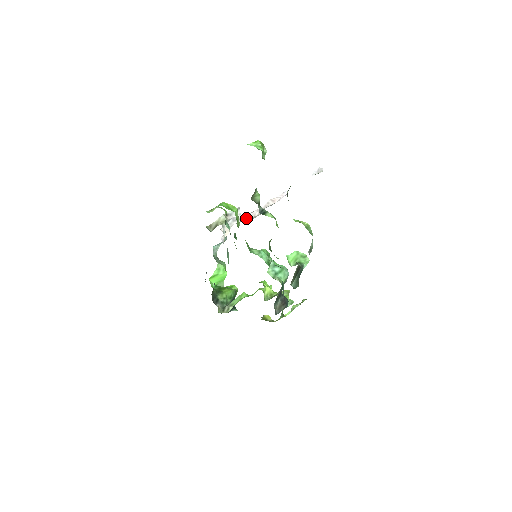
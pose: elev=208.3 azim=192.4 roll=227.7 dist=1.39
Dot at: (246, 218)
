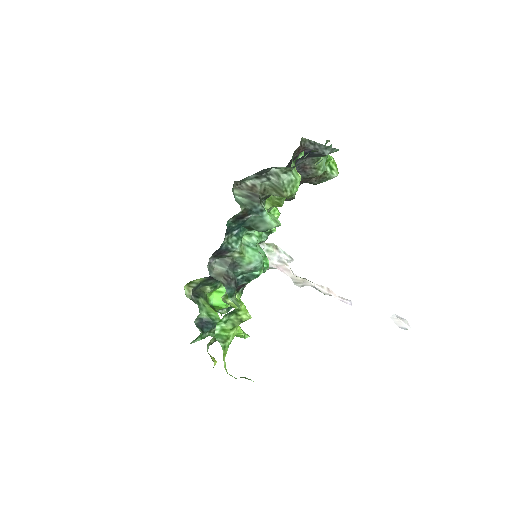
Dot at: (290, 270)
